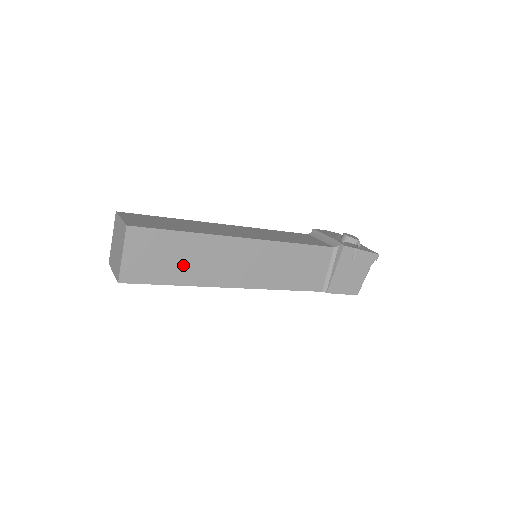
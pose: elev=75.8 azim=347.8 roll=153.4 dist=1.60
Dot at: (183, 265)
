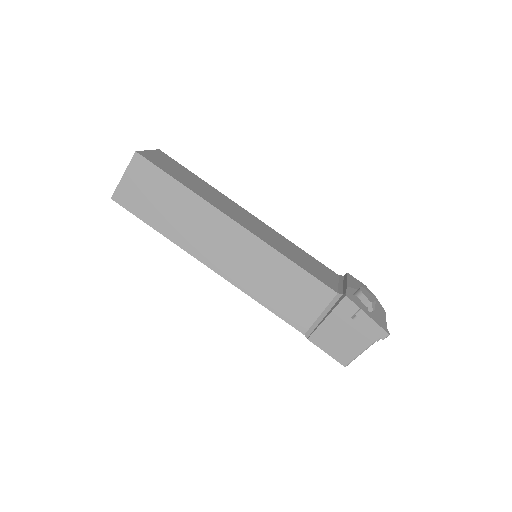
Dot at: (170, 215)
